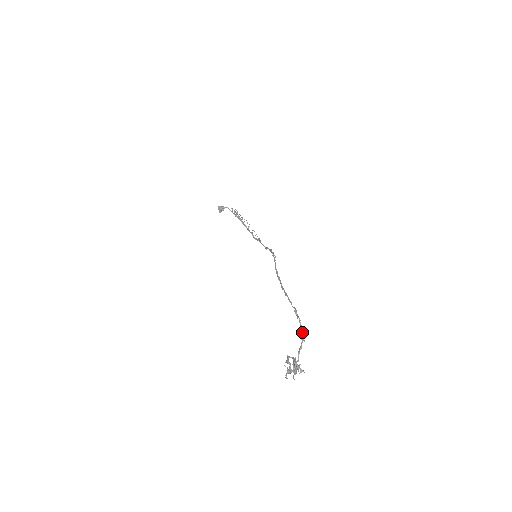
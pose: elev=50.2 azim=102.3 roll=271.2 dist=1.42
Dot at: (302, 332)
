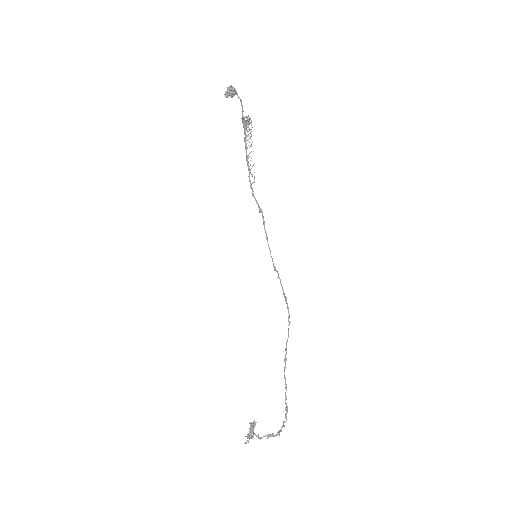
Dot at: occluded
